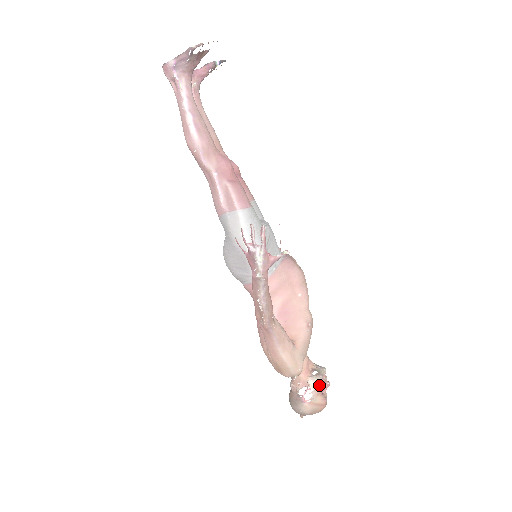
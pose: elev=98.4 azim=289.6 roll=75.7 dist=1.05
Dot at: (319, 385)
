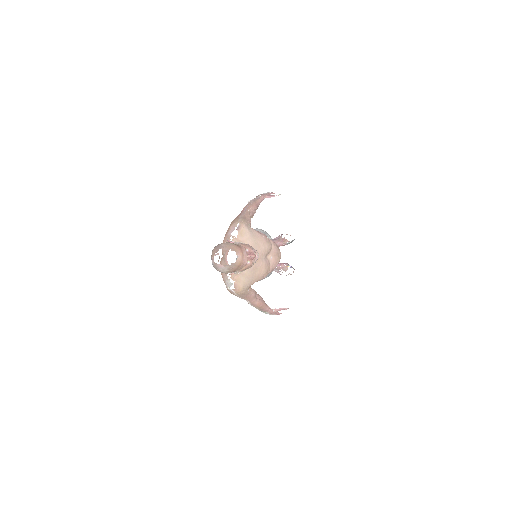
Dot at: (247, 245)
